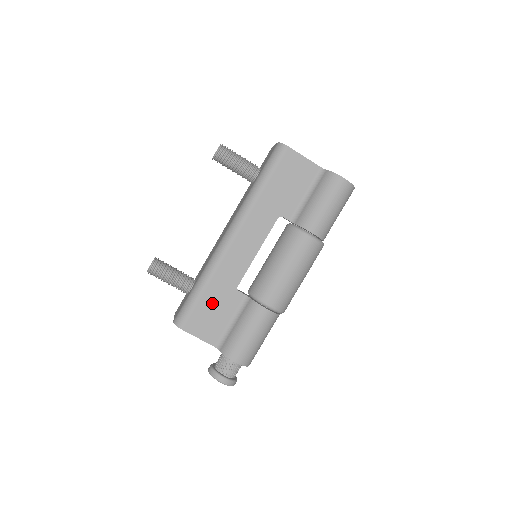
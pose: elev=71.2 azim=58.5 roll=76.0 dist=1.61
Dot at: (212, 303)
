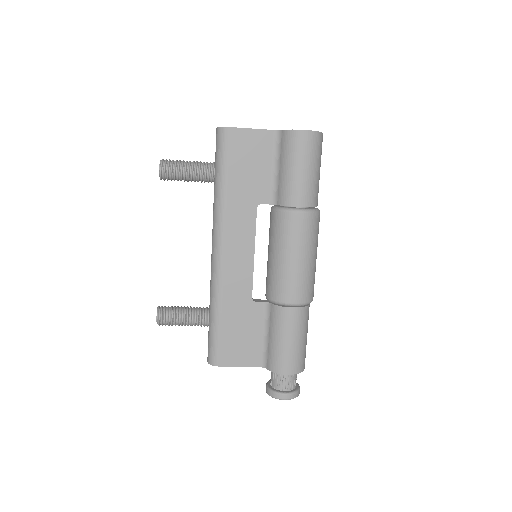
Dot at: (235, 327)
